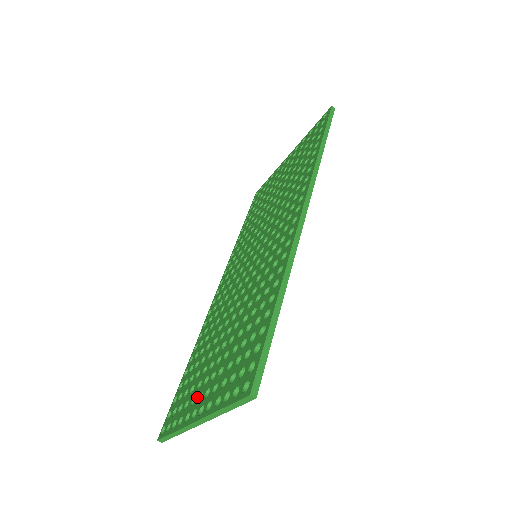
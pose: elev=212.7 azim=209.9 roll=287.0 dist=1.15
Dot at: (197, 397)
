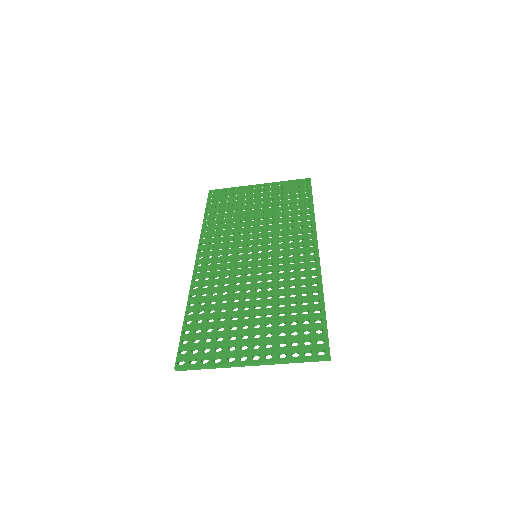
Dot at: (238, 346)
